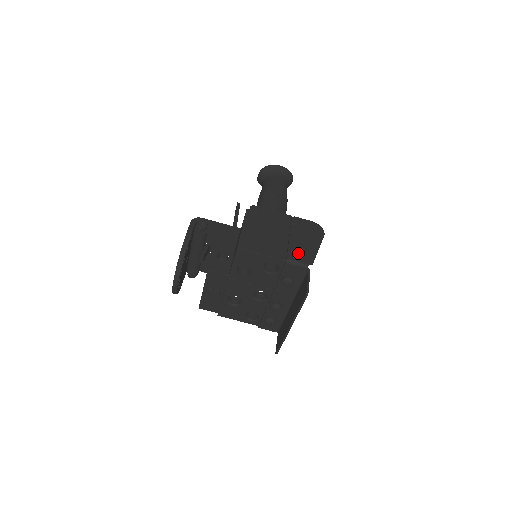
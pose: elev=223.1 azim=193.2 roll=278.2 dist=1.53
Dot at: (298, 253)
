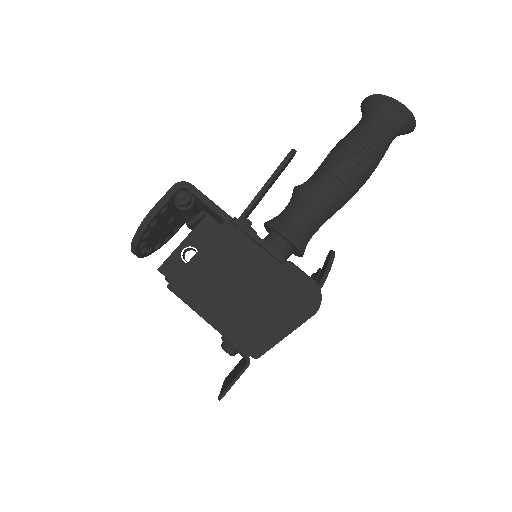
Dot at: (247, 332)
